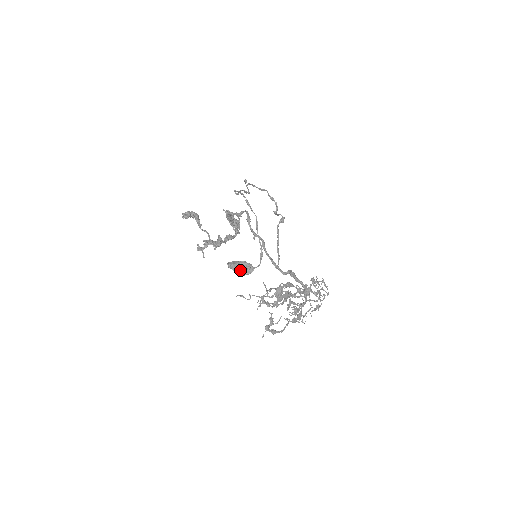
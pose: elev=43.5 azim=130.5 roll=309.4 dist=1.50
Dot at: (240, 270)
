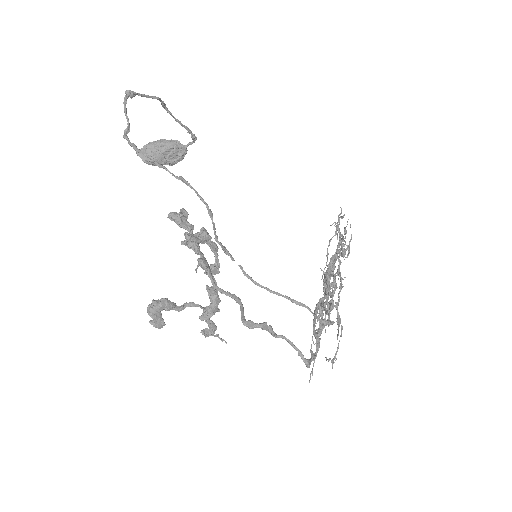
Dot at: (170, 164)
